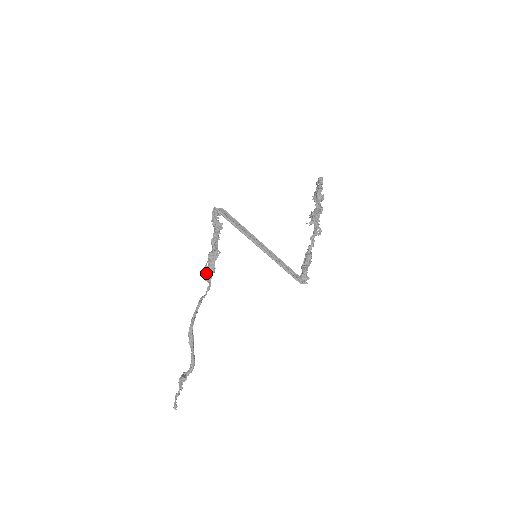
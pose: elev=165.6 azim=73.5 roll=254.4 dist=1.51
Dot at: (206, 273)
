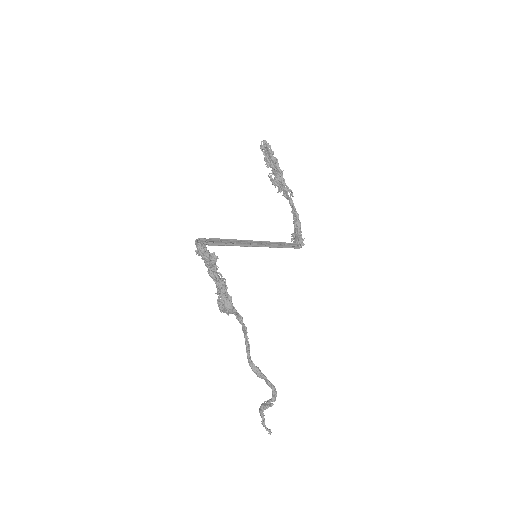
Dot at: (227, 308)
